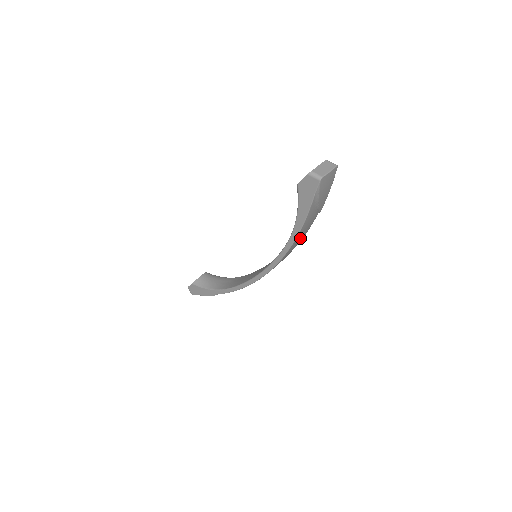
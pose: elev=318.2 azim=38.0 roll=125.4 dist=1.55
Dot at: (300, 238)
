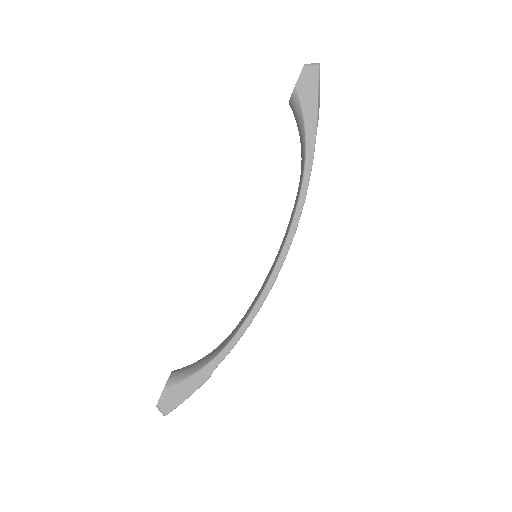
Dot at: occluded
